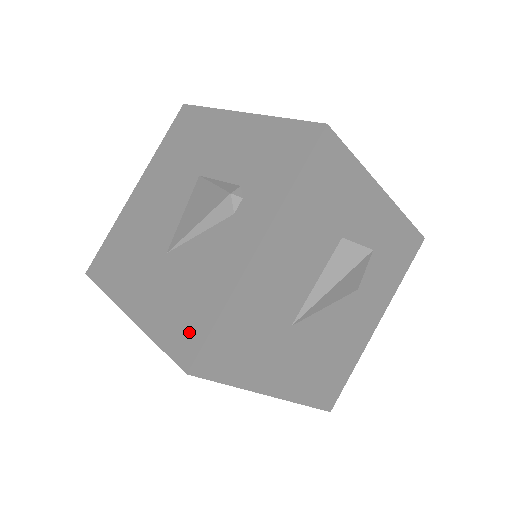
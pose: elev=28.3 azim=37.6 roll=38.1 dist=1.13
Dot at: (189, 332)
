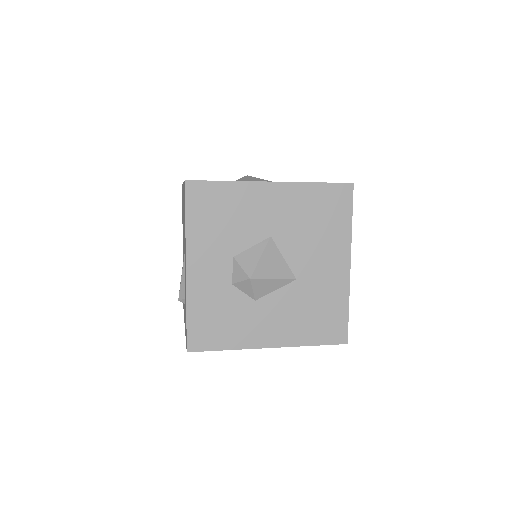
Dot at: occluded
